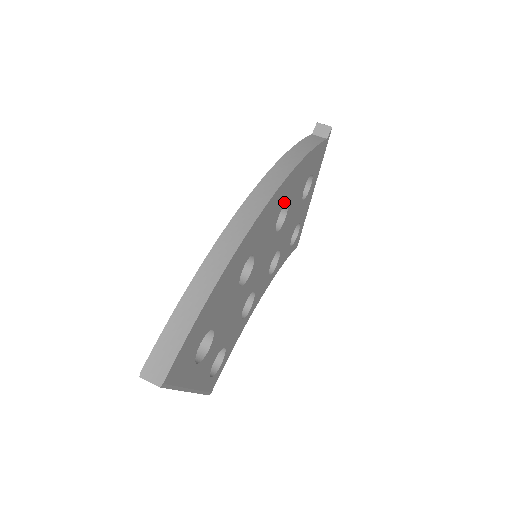
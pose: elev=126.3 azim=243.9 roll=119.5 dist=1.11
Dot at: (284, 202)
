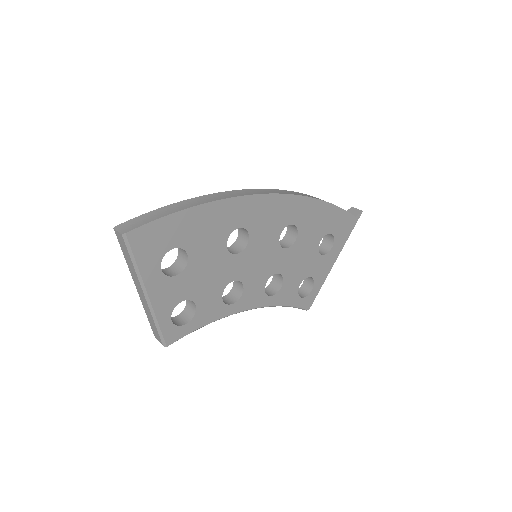
Dot at: (293, 221)
